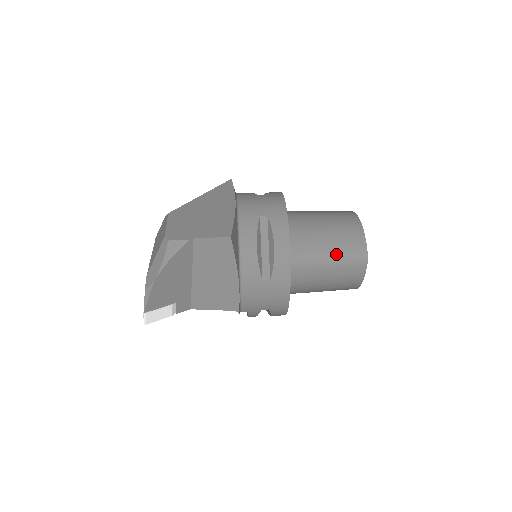
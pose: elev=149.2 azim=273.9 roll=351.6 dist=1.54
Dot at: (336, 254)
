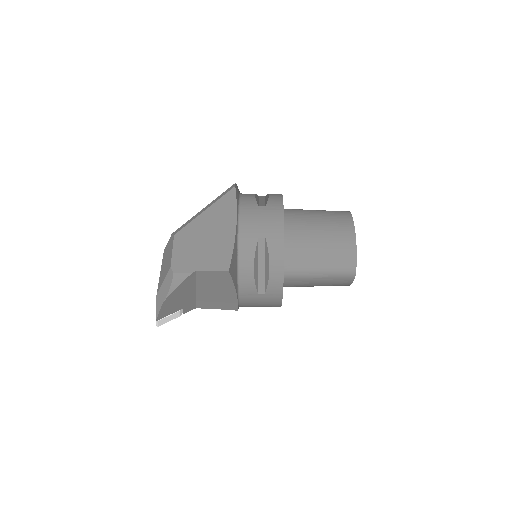
Dot at: (327, 269)
